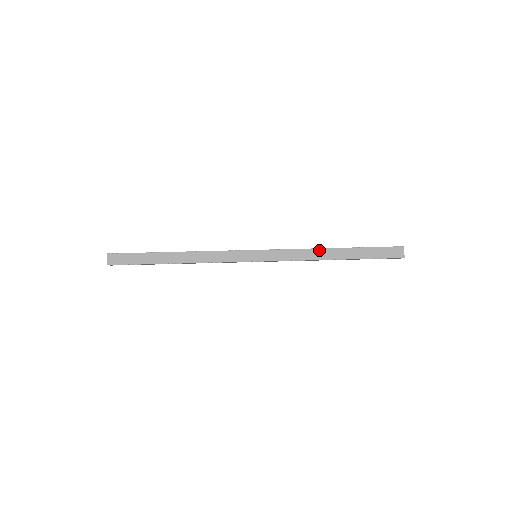
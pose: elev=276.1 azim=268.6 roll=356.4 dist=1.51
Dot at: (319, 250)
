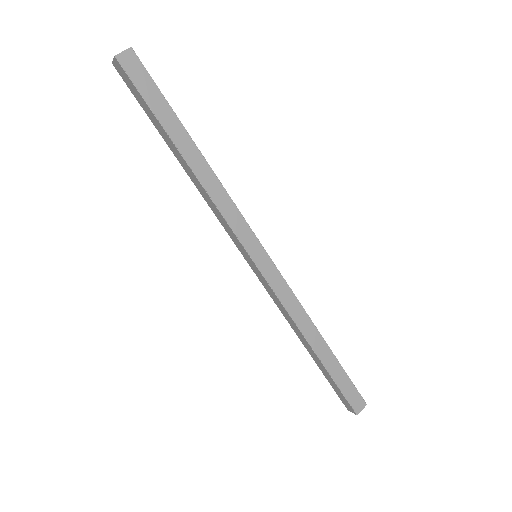
Dot at: (300, 332)
